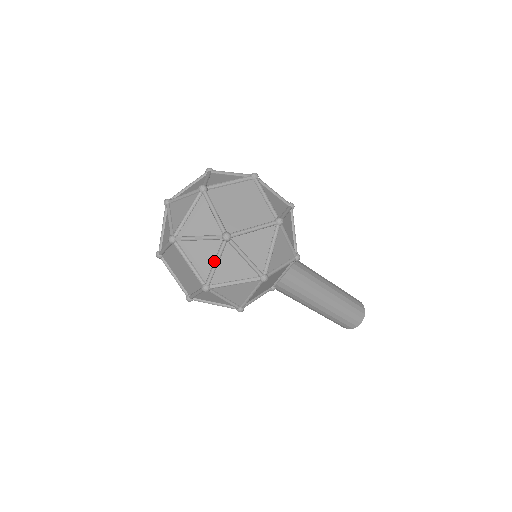
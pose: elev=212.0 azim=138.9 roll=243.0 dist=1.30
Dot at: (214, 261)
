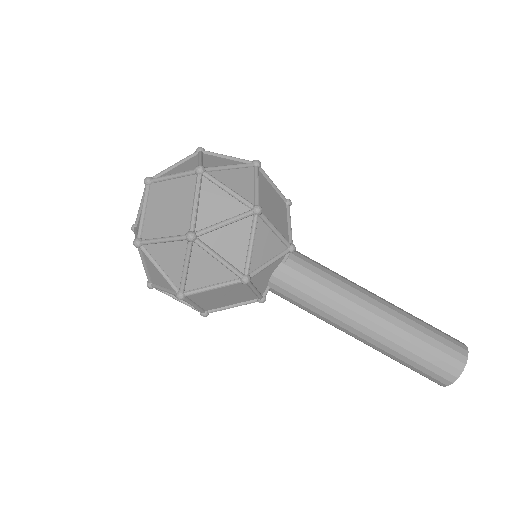
Dot at: (197, 159)
